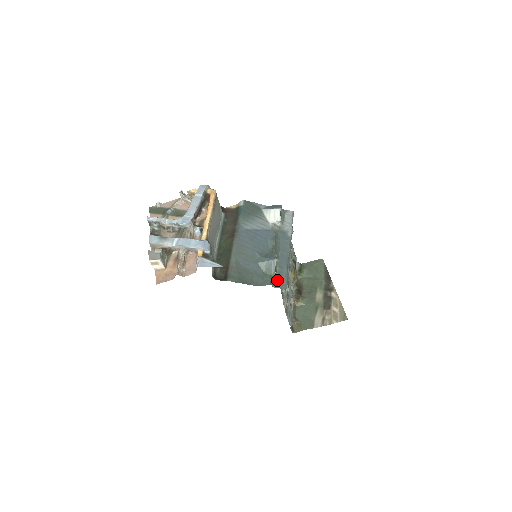
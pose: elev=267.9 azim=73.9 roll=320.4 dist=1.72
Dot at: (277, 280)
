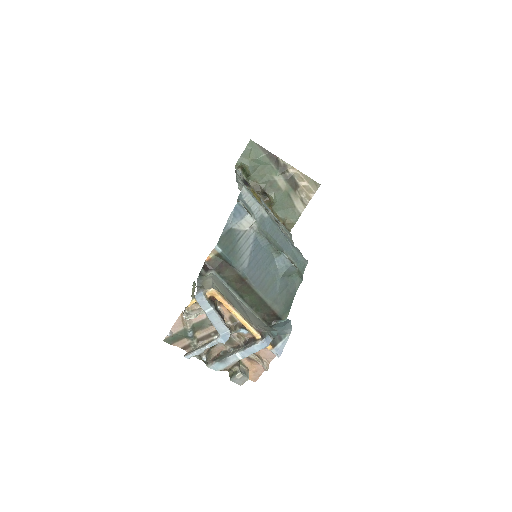
Dot at: (299, 267)
